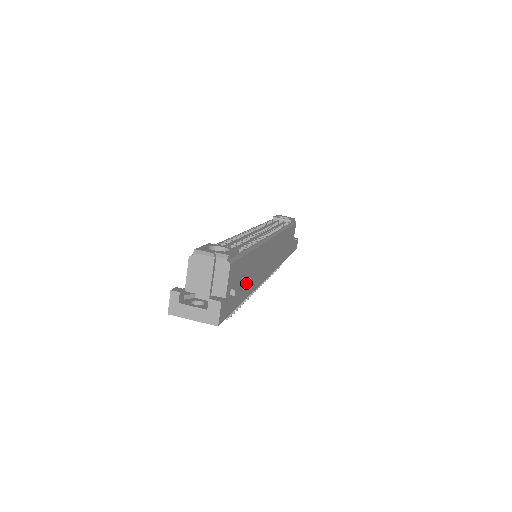
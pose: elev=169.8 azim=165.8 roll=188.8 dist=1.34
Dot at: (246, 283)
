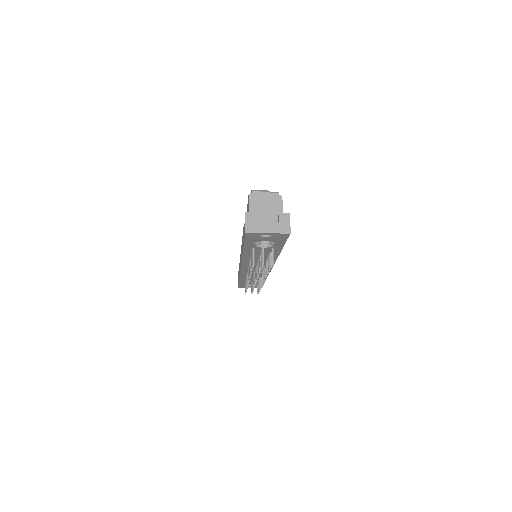
Dot at: occluded
